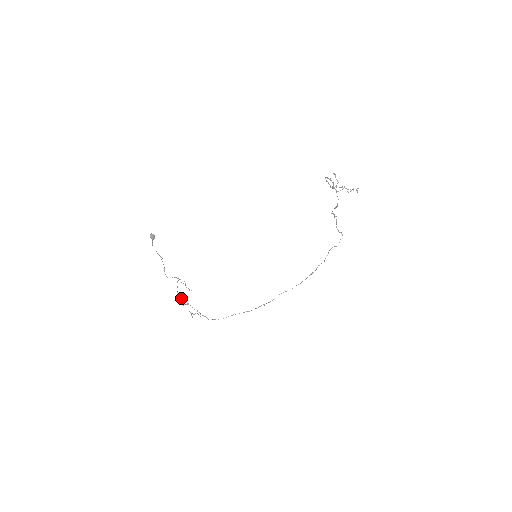
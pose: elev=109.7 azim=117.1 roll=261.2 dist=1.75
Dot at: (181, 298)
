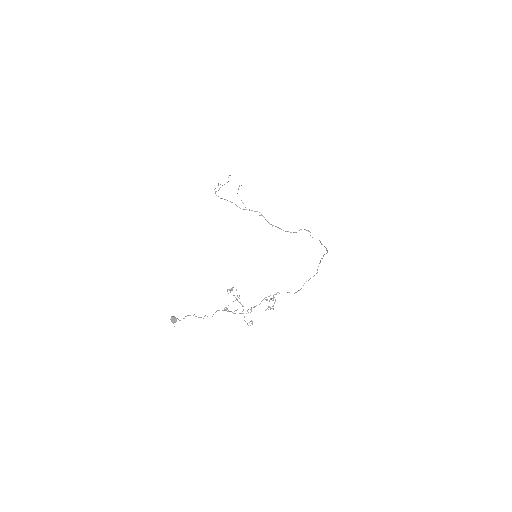
Dot at: occluded
